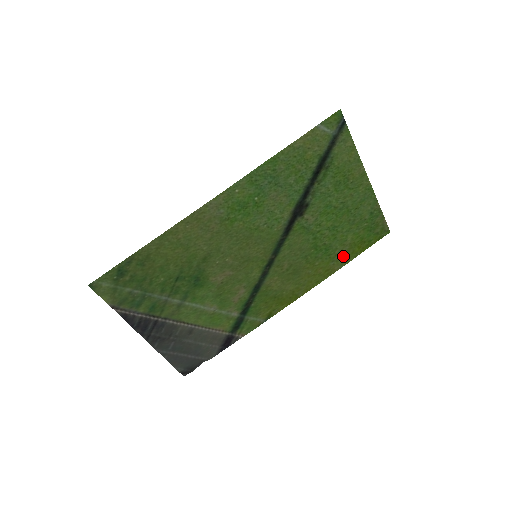
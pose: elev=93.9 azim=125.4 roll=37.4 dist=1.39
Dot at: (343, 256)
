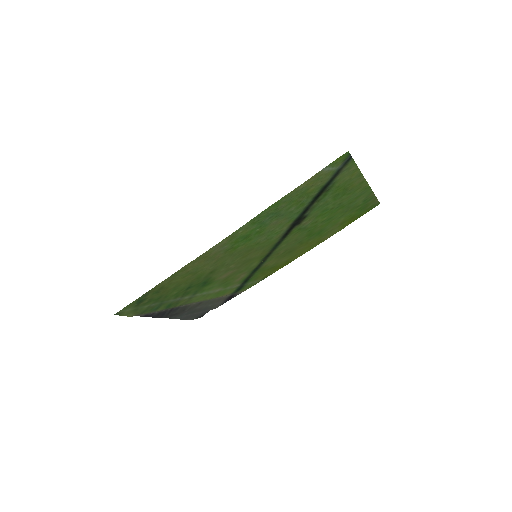
Dot at: (334, 230)
